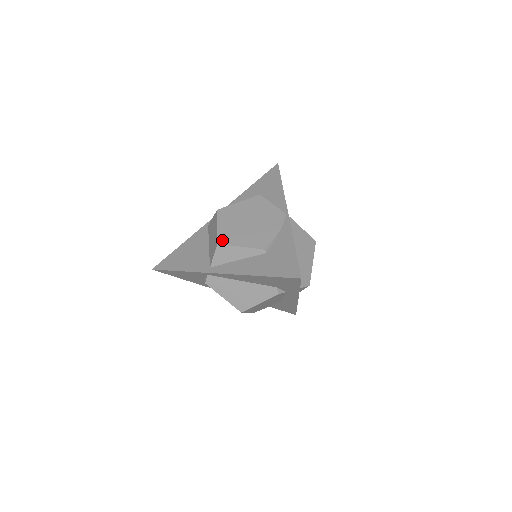
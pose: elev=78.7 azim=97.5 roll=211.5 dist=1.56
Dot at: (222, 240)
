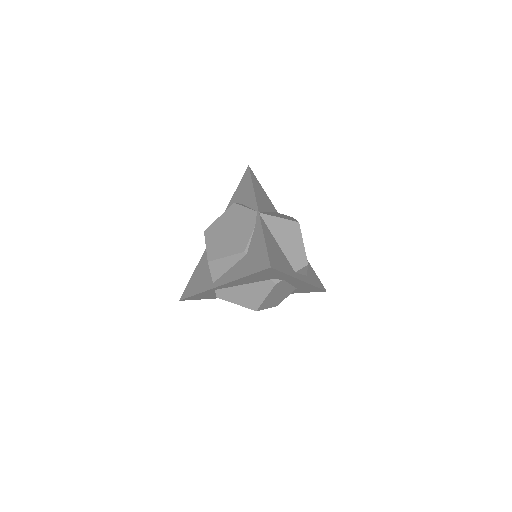
Dot at: (211, 257)
